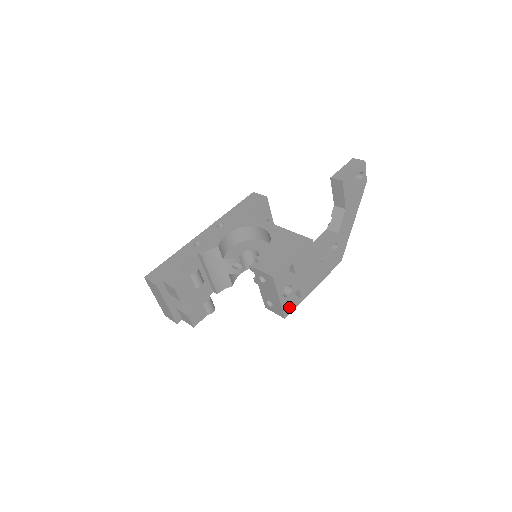
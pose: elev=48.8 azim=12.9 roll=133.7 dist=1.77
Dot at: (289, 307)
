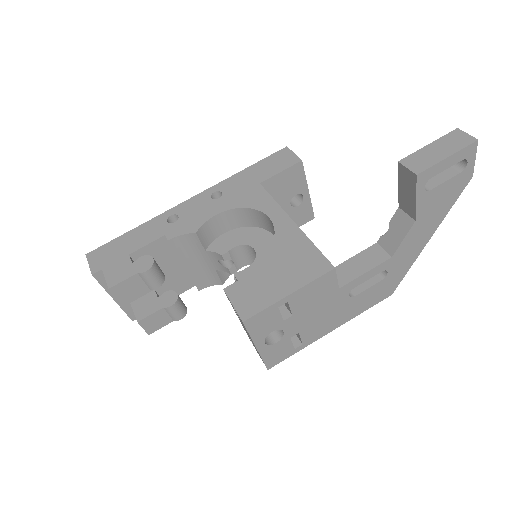
Dot at: (277, 356)
